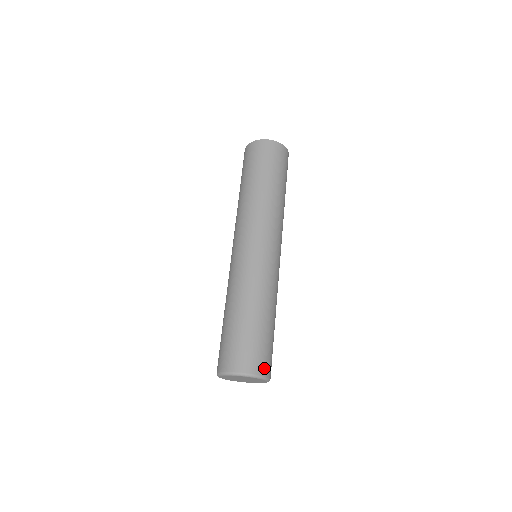
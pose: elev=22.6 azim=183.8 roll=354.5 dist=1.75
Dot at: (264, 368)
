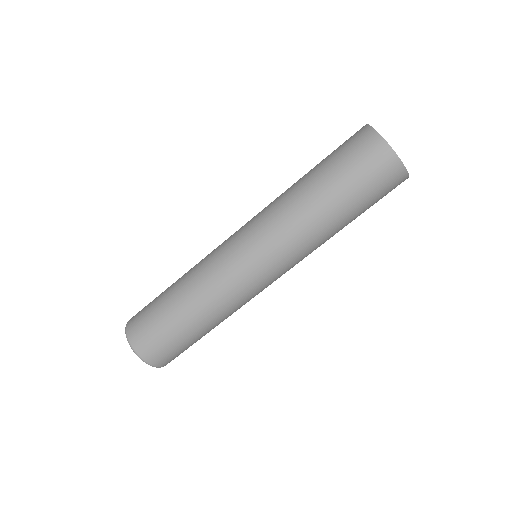
Dot at: (161, 361)
